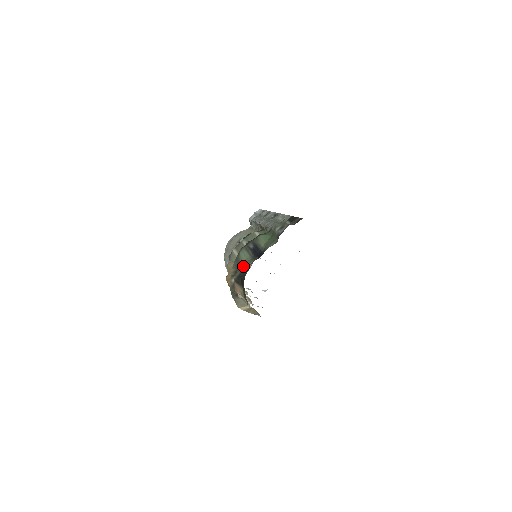
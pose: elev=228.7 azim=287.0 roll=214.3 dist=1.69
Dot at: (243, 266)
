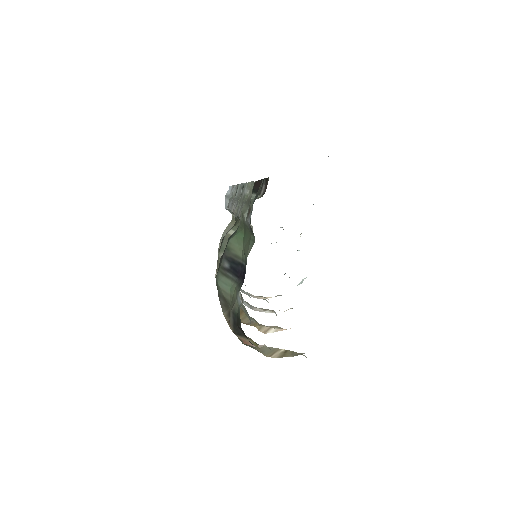
Dot at: (232, 303)
